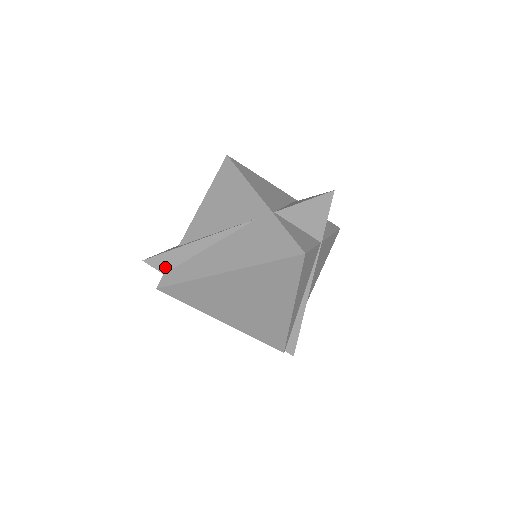
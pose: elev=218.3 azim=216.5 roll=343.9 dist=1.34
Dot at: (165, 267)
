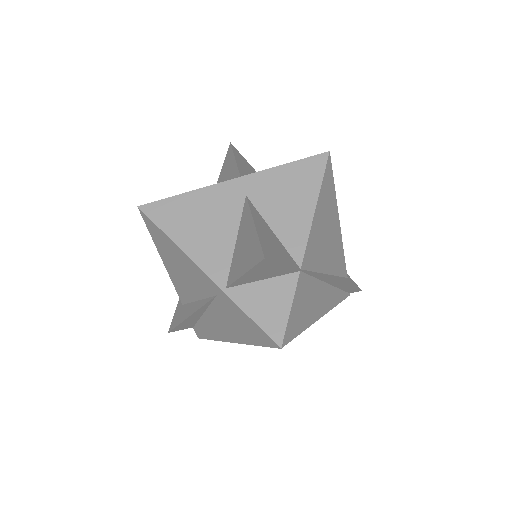
Dot at: (188, 327)
